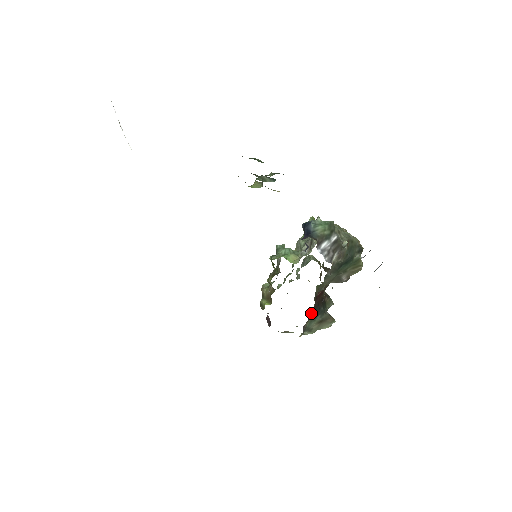
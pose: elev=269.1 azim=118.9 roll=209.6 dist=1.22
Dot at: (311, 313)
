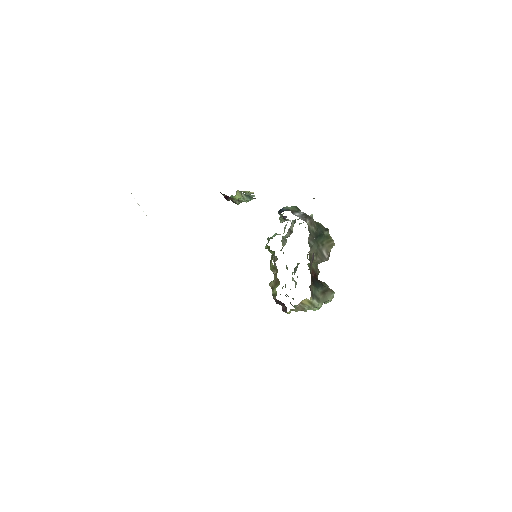
Dot at: (311, 279)
